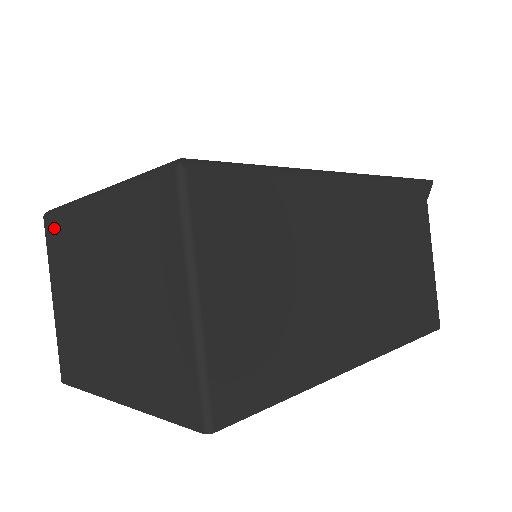
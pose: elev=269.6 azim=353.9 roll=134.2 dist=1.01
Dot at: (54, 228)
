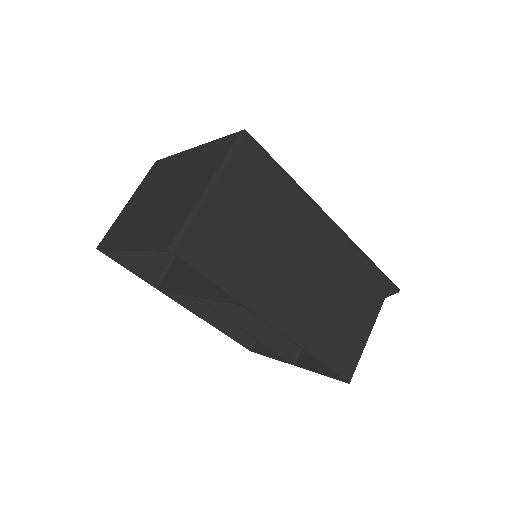
Dot at: (158, 165)
